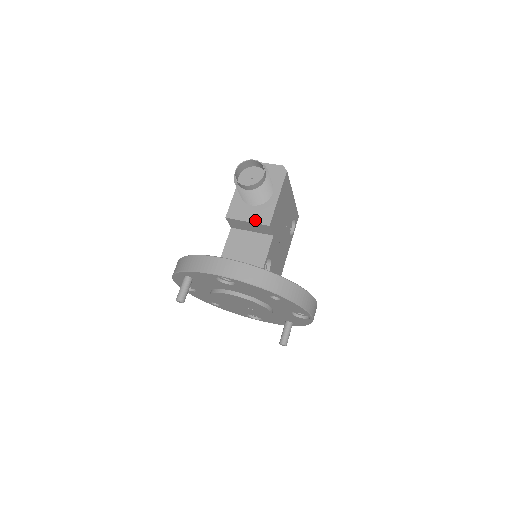
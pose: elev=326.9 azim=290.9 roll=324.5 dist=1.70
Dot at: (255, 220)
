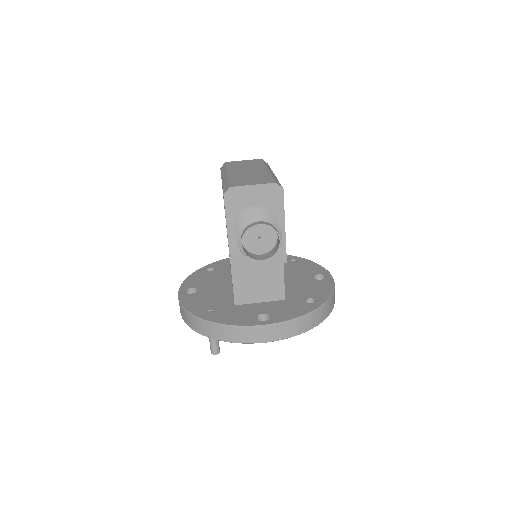
Dot at: (268, 262)
